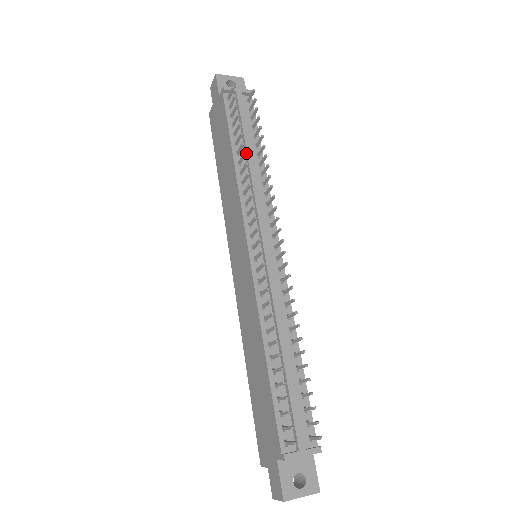
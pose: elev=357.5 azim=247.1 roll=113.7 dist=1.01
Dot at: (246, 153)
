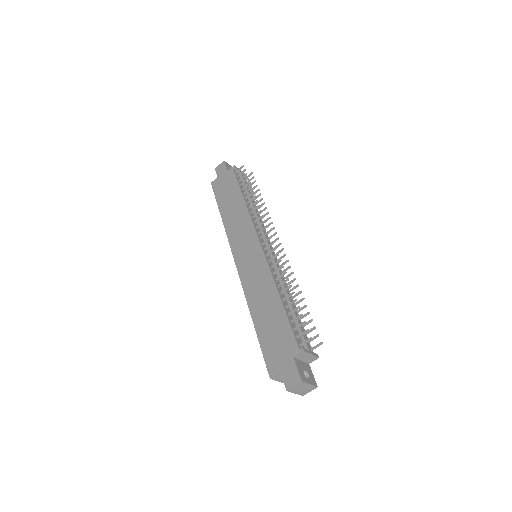
Dot at: occluded
